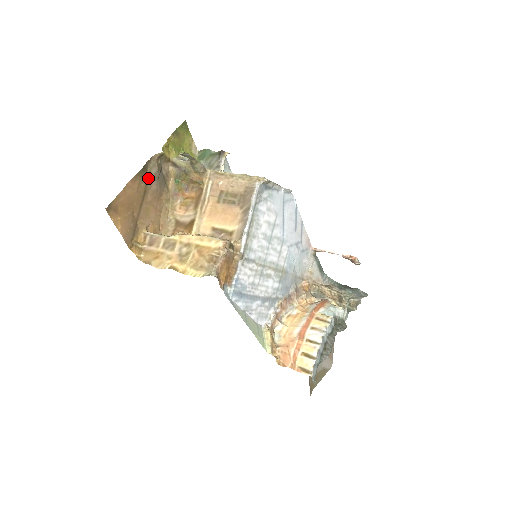
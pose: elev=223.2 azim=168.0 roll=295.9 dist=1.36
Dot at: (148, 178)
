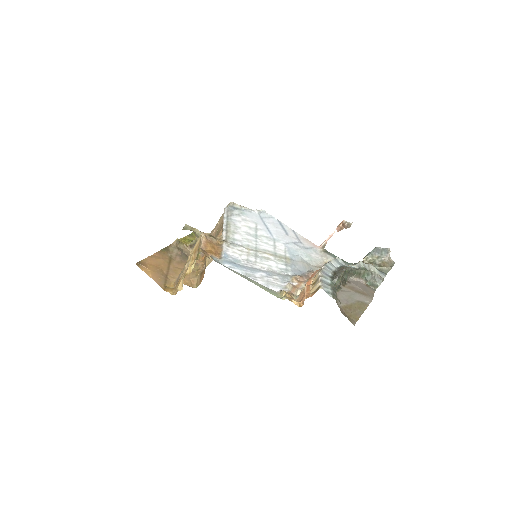
Dot at: (172, 255)
